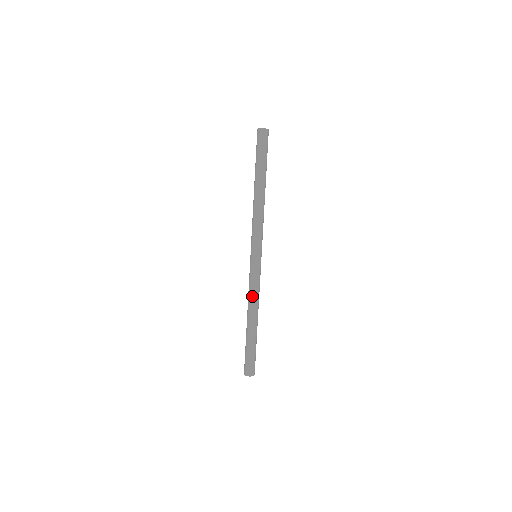
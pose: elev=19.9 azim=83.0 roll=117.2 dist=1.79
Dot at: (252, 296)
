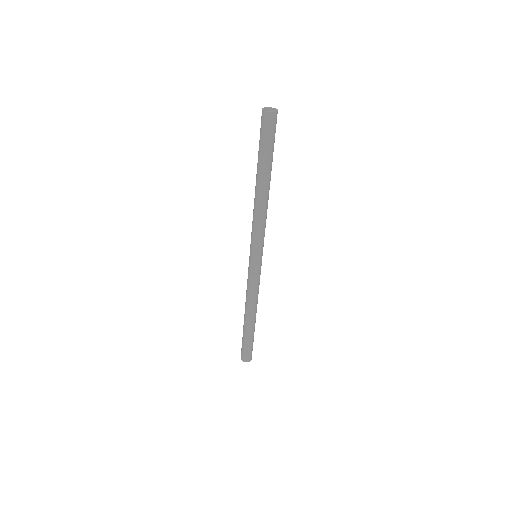
Dot at: (251, 296)
